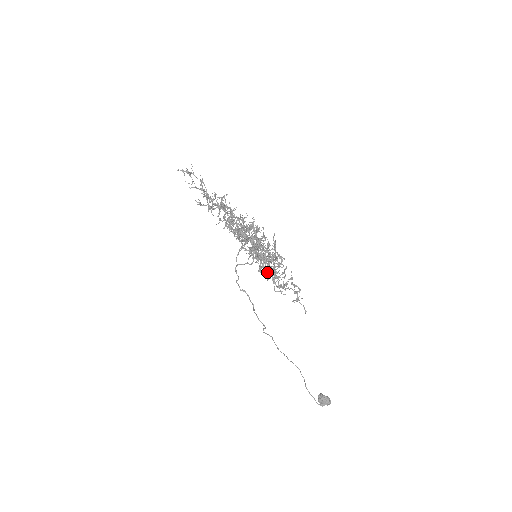
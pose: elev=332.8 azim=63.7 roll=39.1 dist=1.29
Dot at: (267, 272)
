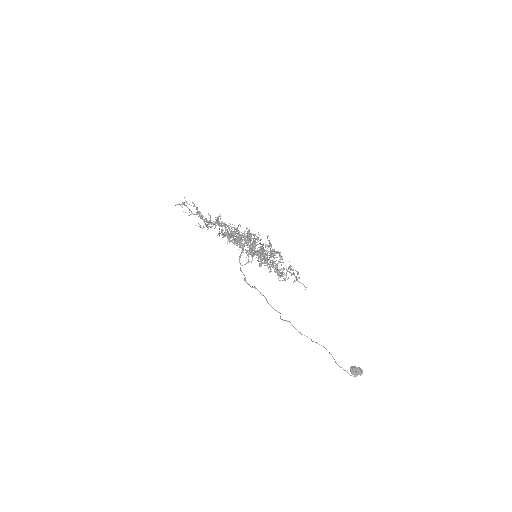
Dot at: (266, 265)
